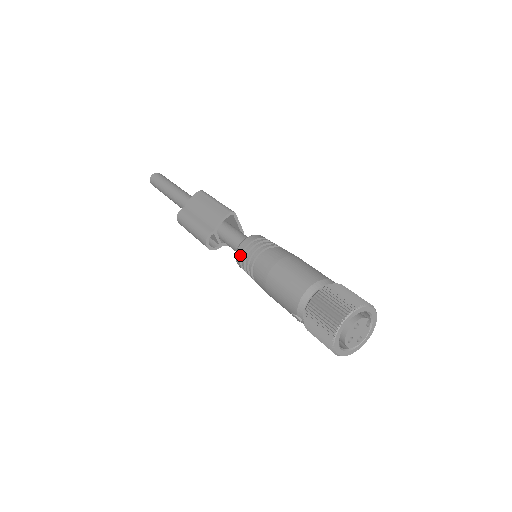
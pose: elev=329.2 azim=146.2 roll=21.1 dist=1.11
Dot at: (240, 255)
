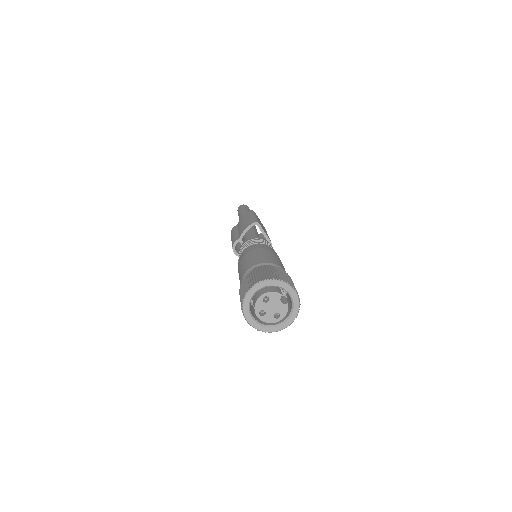
Dot at: occluded
